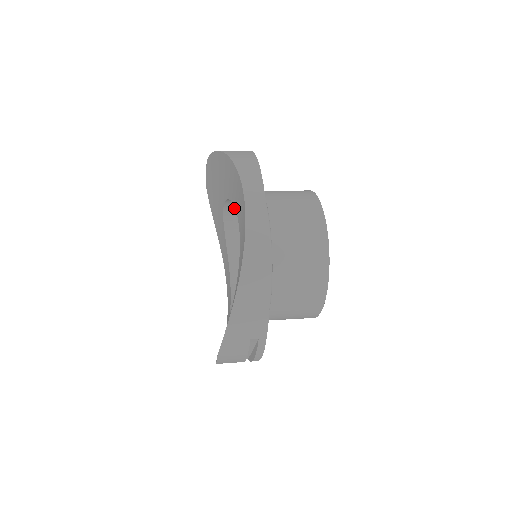
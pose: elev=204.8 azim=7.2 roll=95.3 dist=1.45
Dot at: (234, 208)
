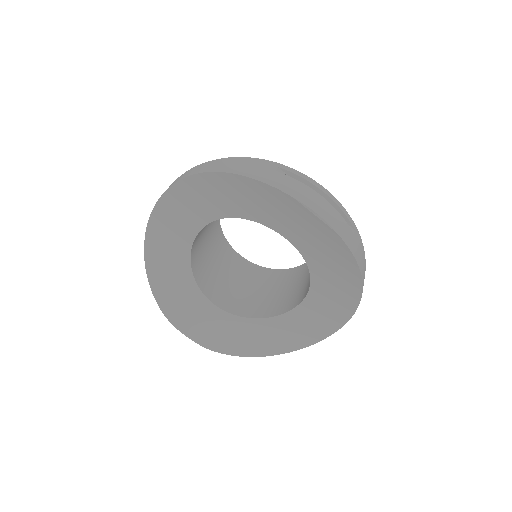
Dot at: (221, 299)
